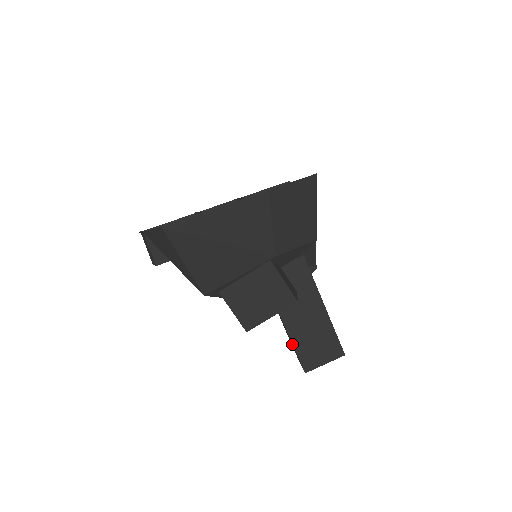
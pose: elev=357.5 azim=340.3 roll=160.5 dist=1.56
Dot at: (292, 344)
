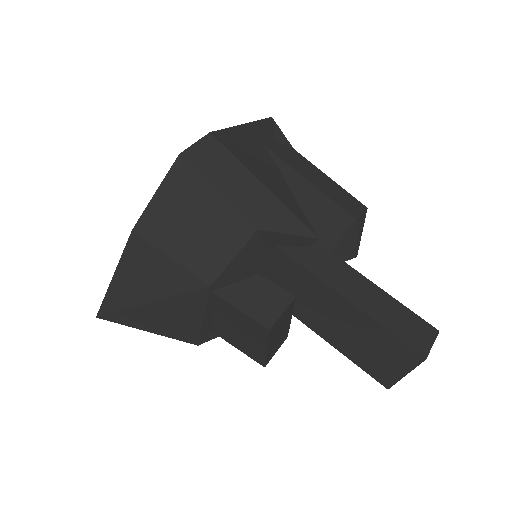
Dot at: (348, 355)
